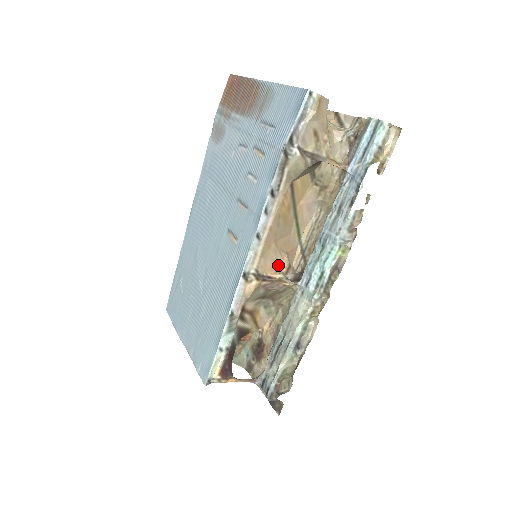
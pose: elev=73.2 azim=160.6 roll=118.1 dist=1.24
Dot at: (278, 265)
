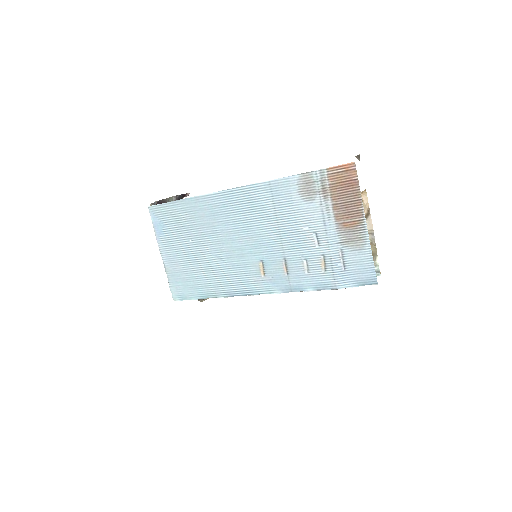
Dot at: occluded
